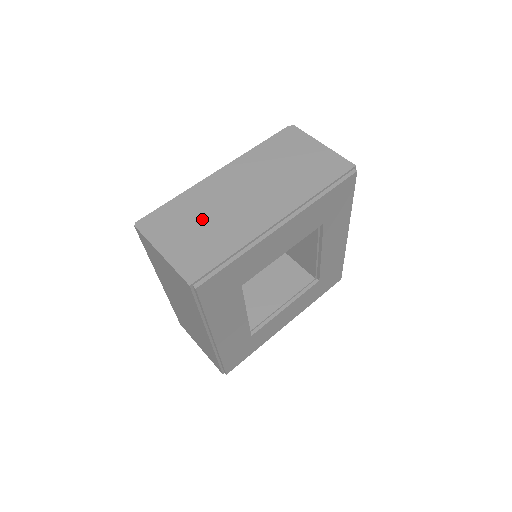
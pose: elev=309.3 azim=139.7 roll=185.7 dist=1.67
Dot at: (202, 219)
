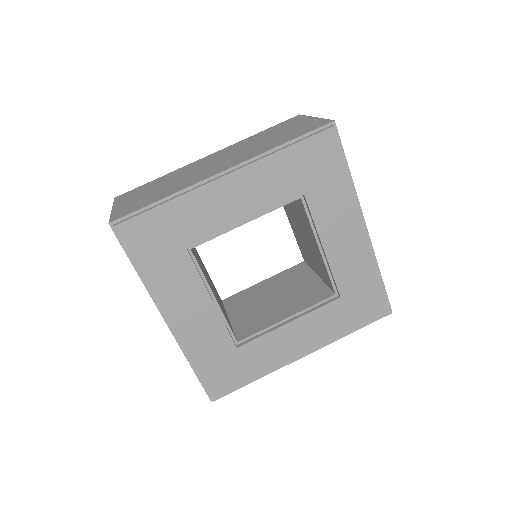
Dot at: (164, 184)
